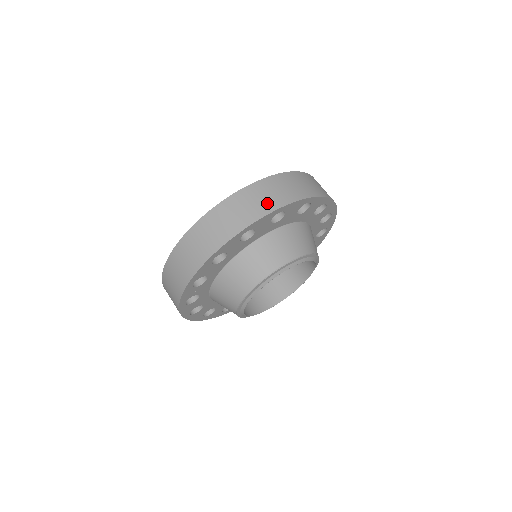
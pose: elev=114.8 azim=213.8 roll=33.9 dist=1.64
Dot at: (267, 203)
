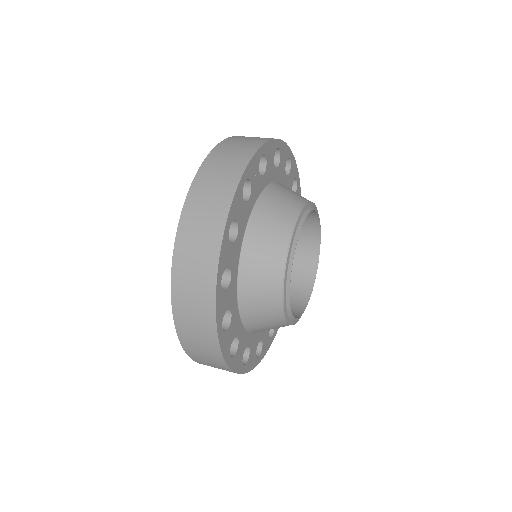
Dot at: occluded
